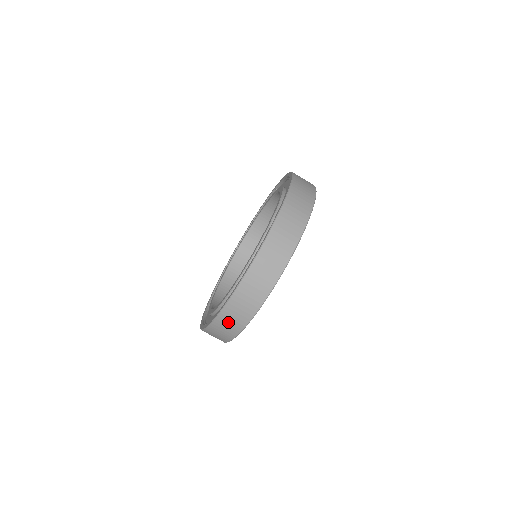
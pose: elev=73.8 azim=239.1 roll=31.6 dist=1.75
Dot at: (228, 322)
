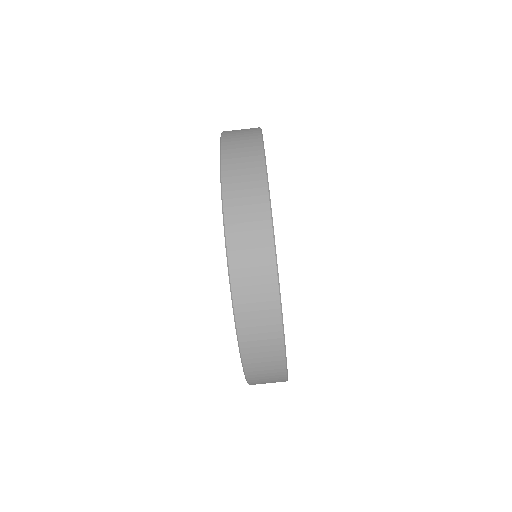
Dot at: (265, 382)
